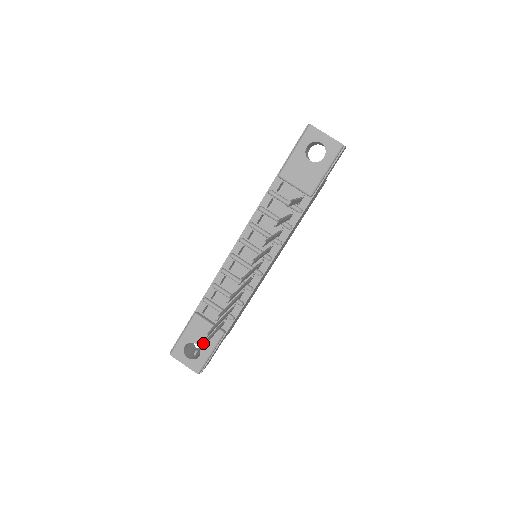
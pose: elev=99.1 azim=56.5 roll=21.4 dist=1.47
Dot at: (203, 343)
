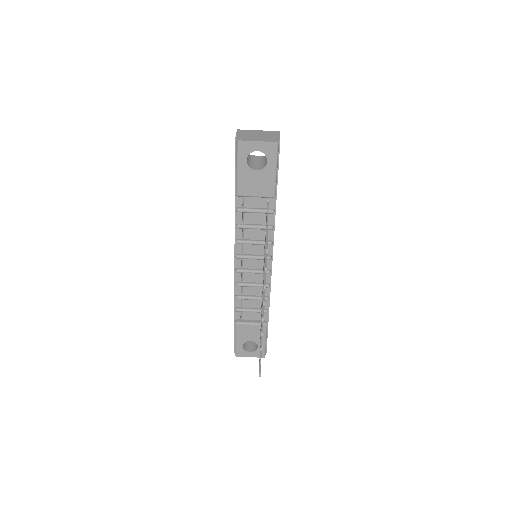
Dot at: occluded
